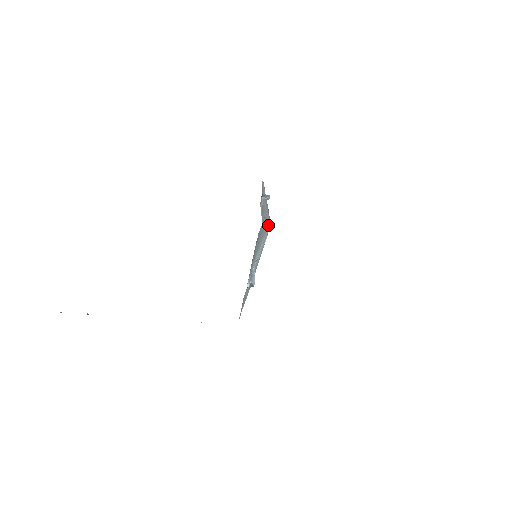
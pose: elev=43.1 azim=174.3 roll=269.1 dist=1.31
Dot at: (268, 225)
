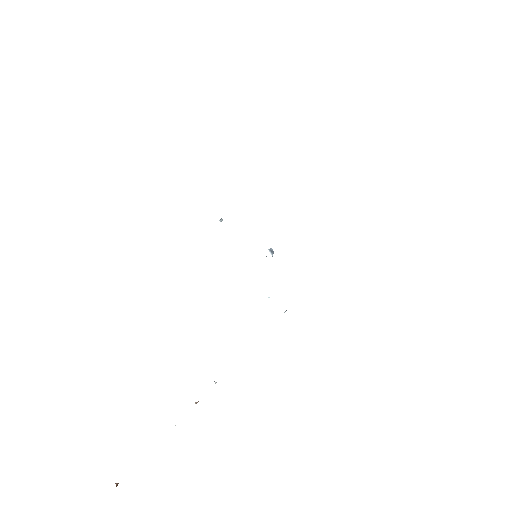
Dot at: occluded
